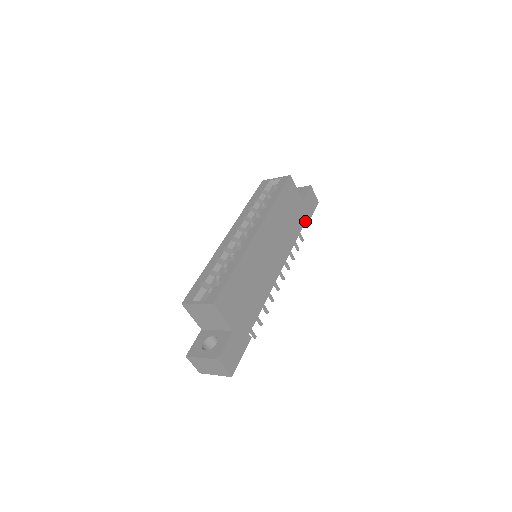
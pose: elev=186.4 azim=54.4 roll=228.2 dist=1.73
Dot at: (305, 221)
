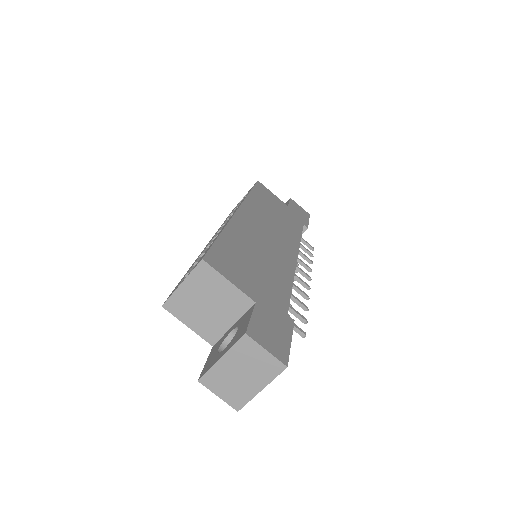
Dot at: (302, 224)
